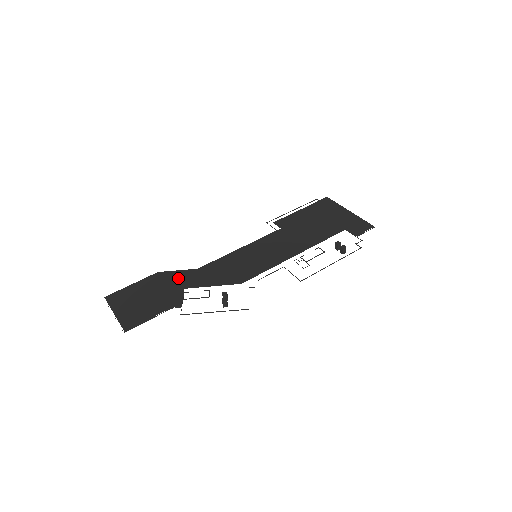
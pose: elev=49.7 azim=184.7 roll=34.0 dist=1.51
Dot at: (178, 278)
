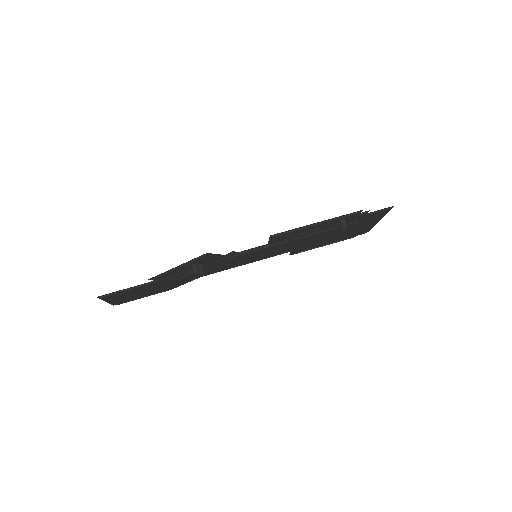
Dot at: (179, 282)
